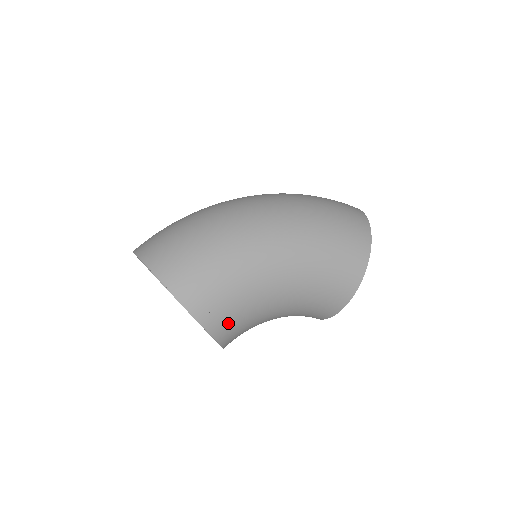
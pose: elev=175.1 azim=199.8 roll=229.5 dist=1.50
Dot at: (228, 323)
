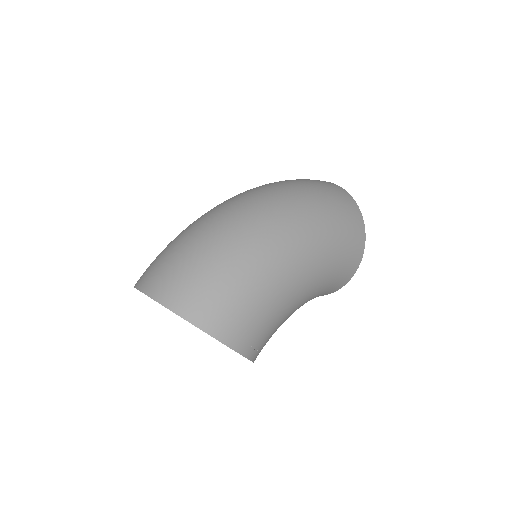
Dot at: (264, 345)
